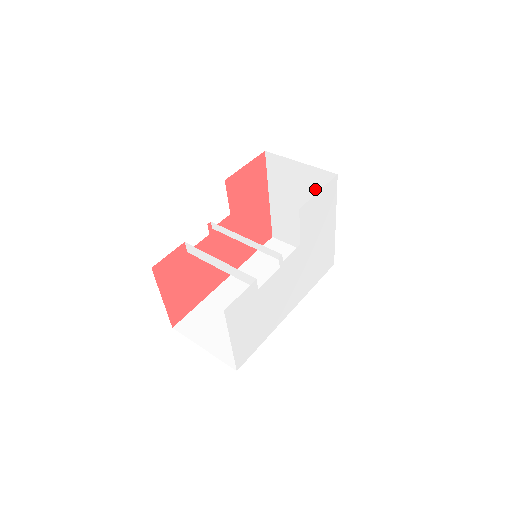
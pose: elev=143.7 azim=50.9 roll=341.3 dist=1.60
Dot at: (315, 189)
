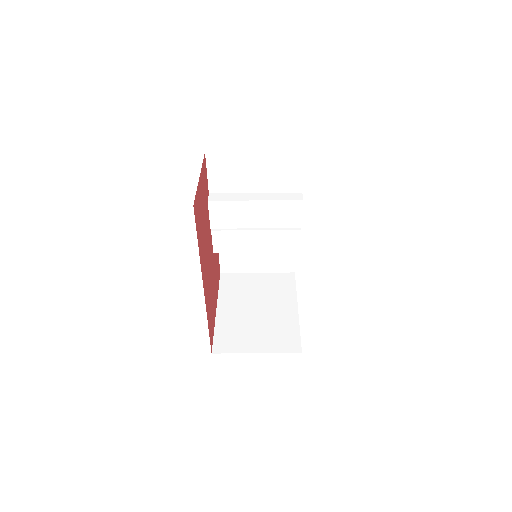
Dot at: (274, 288)
